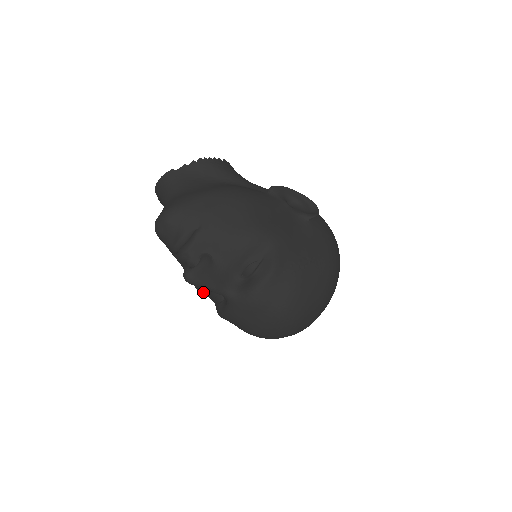
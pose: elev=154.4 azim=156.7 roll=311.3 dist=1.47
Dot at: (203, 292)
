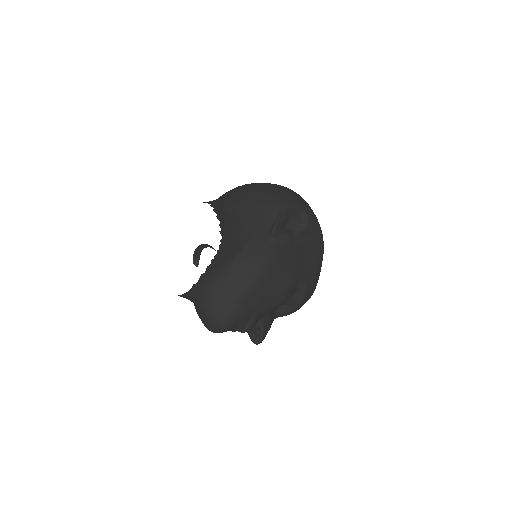
Dot at: occluded
